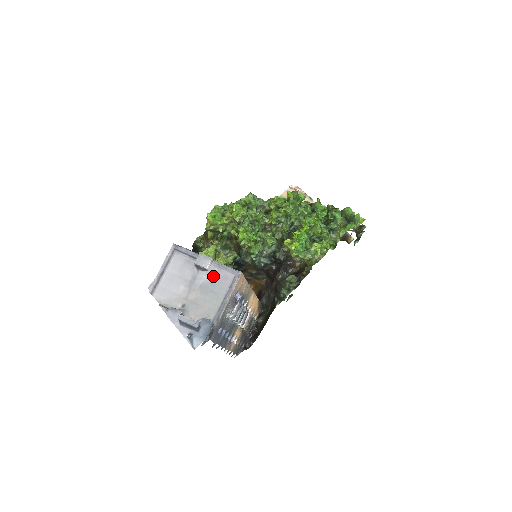
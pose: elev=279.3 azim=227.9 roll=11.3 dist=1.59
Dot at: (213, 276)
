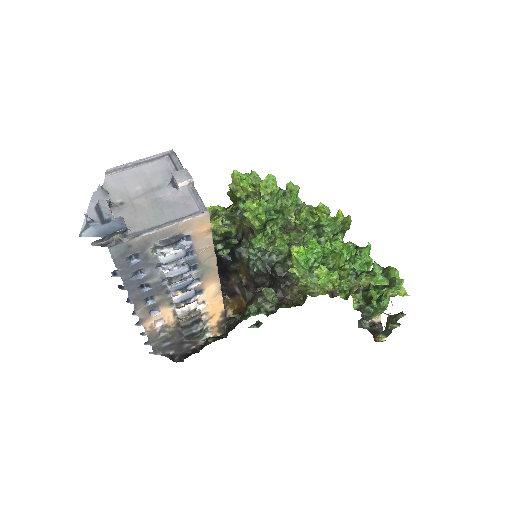
Dot at: (178, 198)
